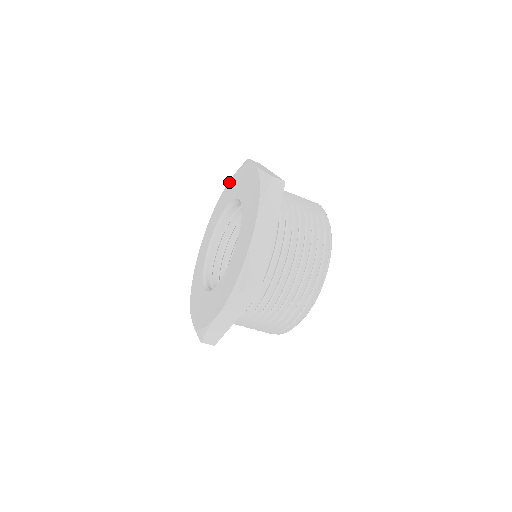
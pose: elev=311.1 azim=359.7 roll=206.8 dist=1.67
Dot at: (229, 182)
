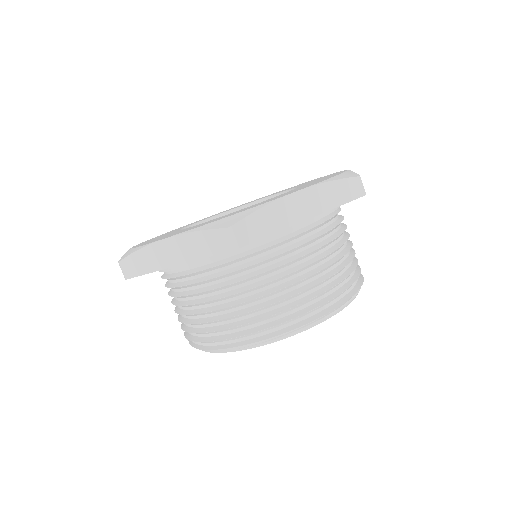
Dot at: (299, 184)
